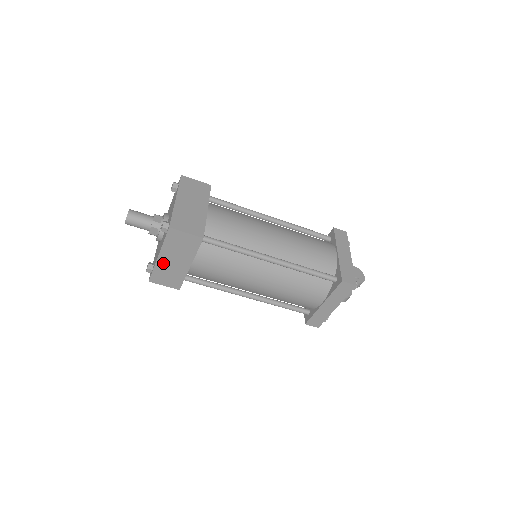
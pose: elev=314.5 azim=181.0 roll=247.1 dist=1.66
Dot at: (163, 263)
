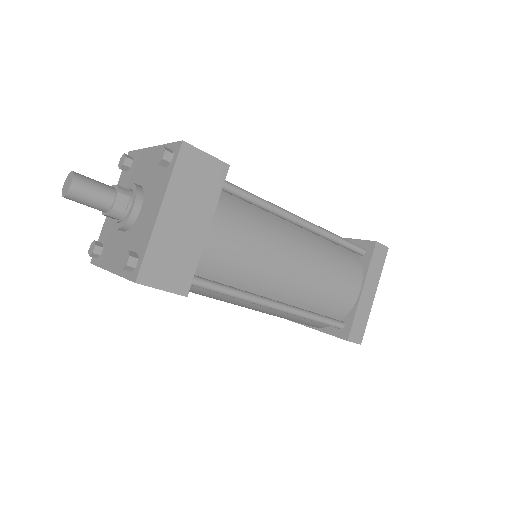
Dot at: (165, 228)
